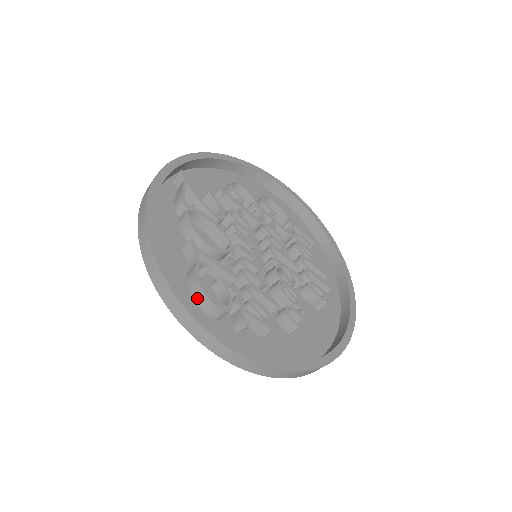
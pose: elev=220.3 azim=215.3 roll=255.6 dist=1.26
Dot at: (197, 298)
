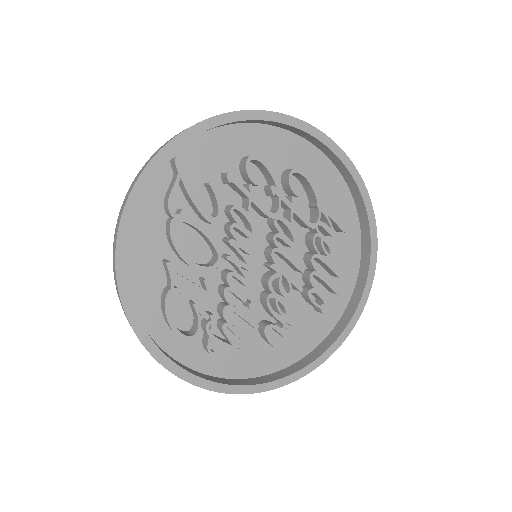
Dot at: (166, 322)
